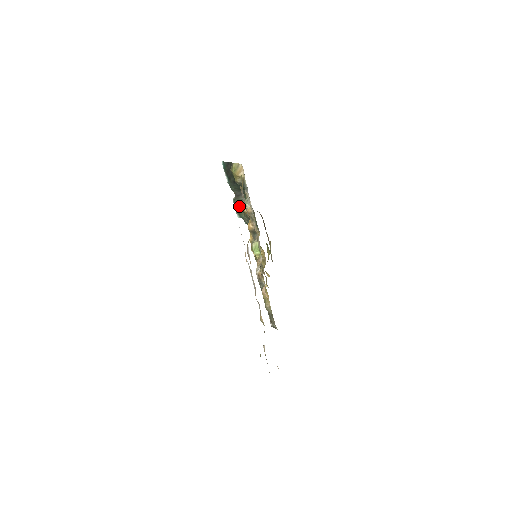
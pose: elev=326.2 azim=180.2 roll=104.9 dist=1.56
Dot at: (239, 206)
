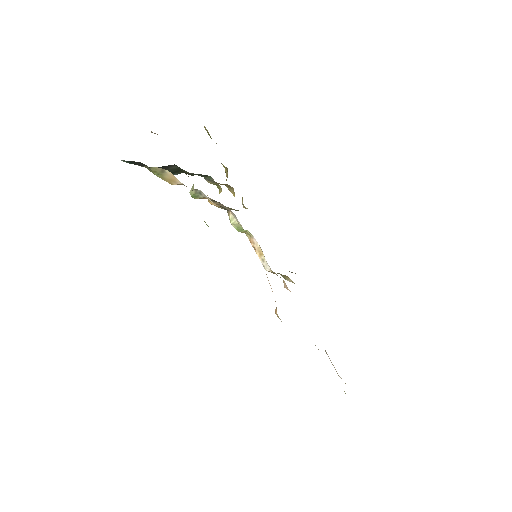
Dot at: (172, 172)
